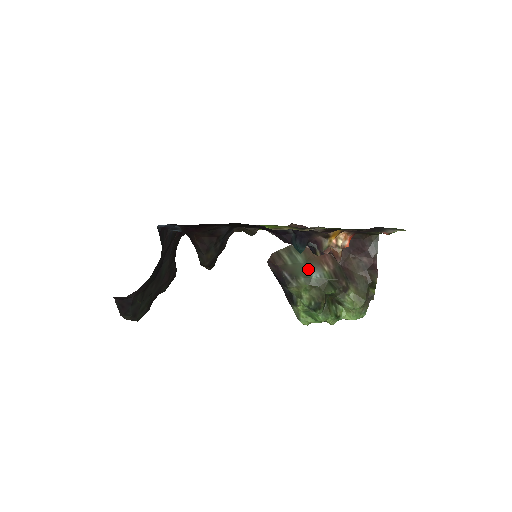
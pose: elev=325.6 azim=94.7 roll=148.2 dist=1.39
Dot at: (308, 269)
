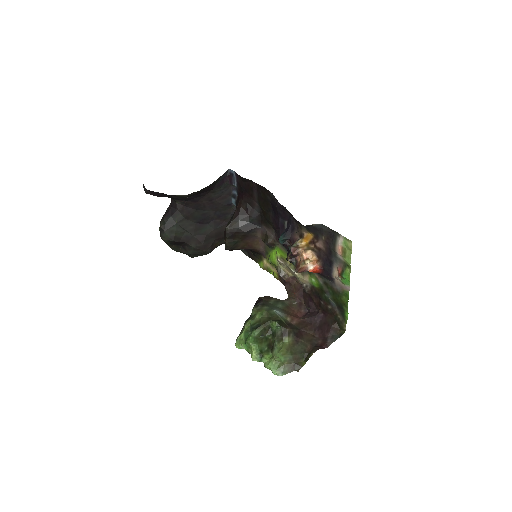
Dot at: (277, 309)
